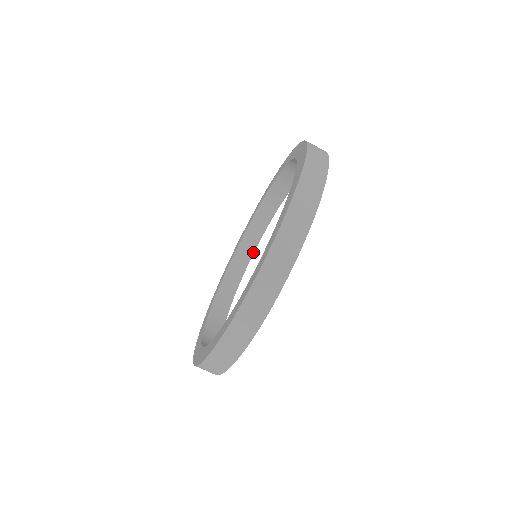
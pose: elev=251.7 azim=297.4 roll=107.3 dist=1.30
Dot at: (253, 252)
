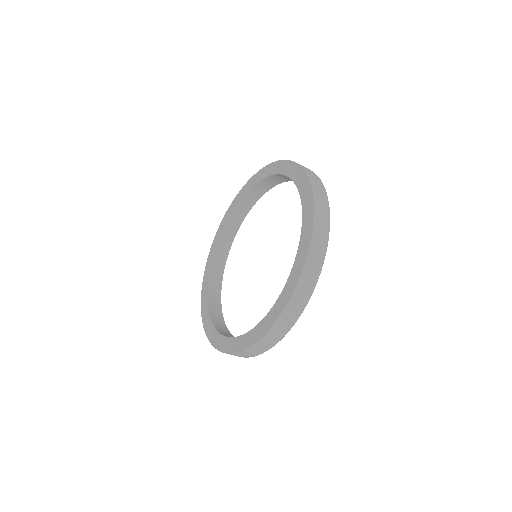
Dot at: (261, 196)
